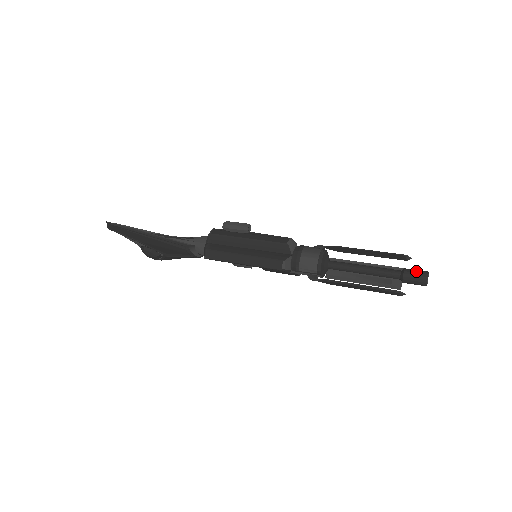
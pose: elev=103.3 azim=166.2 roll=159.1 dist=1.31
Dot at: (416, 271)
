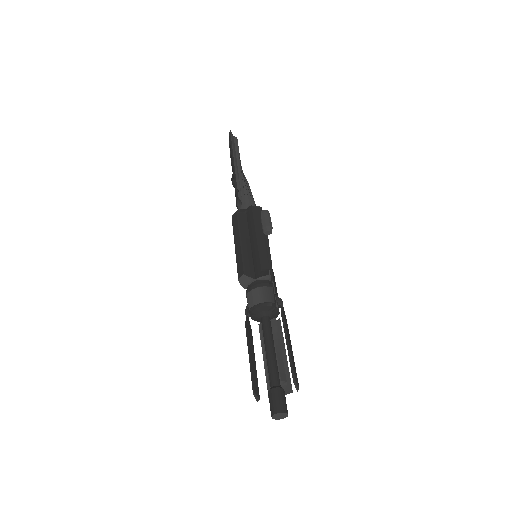
Dot at: (281, 399)
